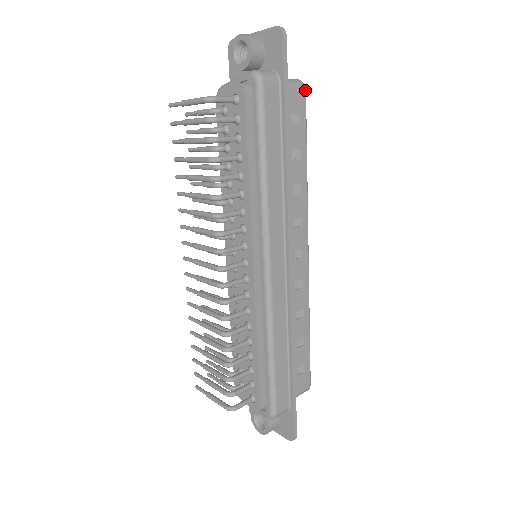
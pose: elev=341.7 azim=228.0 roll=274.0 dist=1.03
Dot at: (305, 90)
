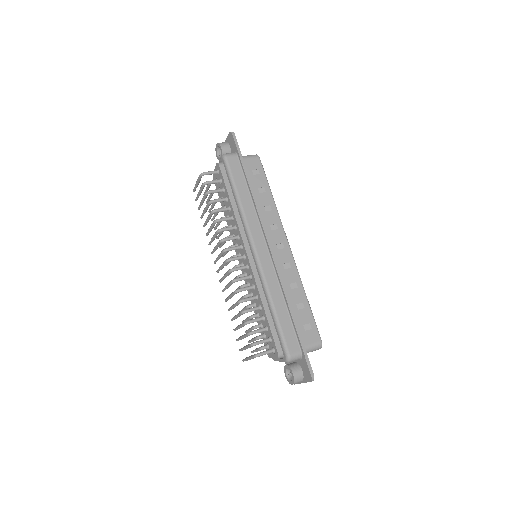
Dot at: (259, 158)
